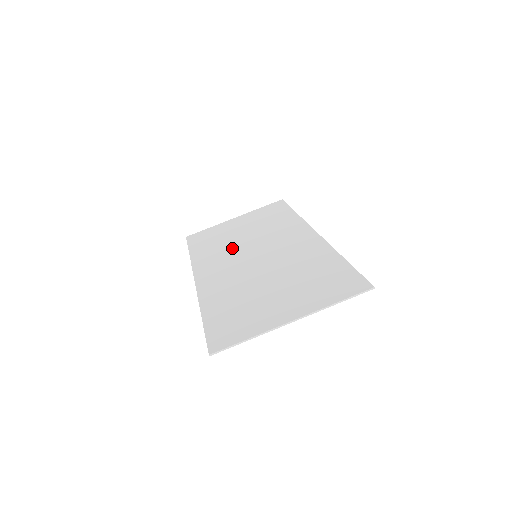
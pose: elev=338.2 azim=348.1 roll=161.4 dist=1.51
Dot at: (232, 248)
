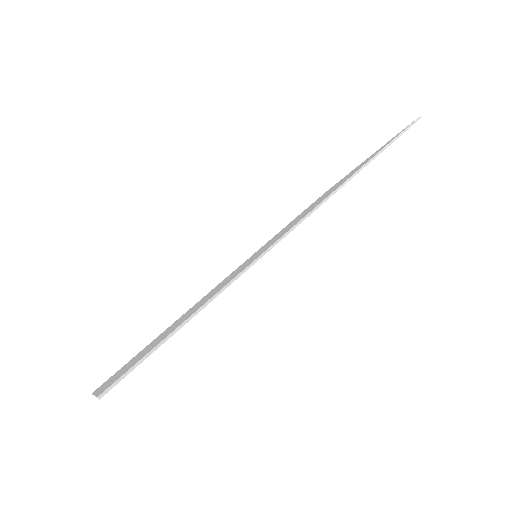
Dot at: occluded
